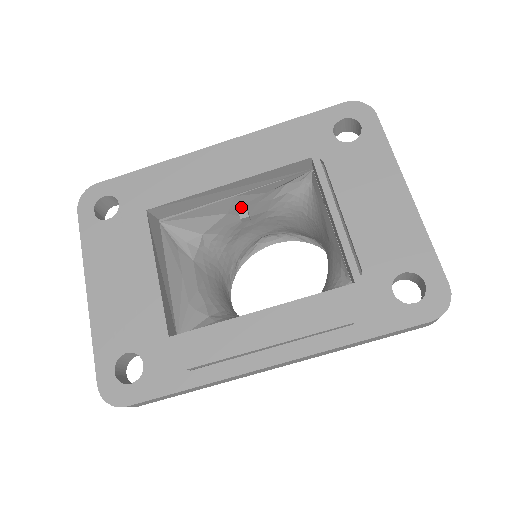
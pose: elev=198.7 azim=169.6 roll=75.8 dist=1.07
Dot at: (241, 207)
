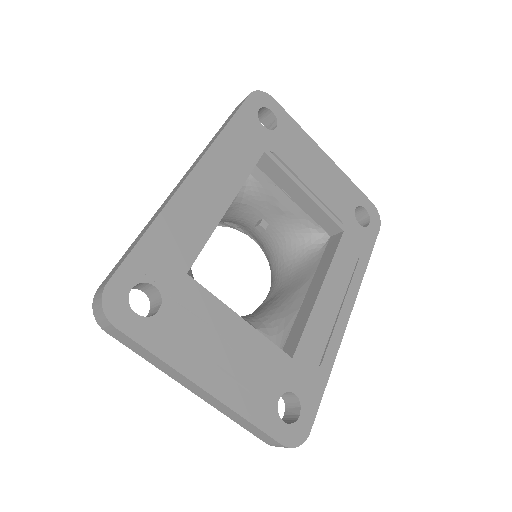
Dot at: occluded
